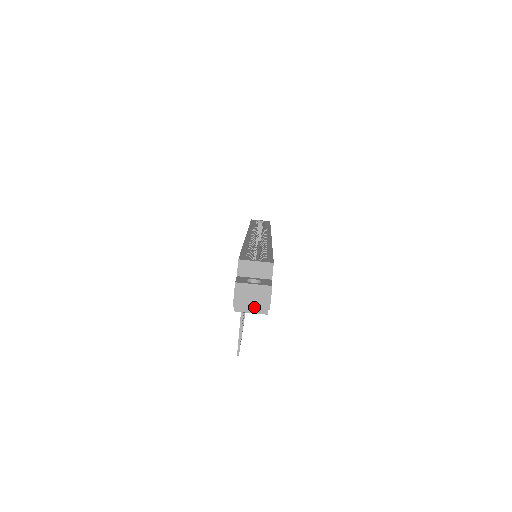
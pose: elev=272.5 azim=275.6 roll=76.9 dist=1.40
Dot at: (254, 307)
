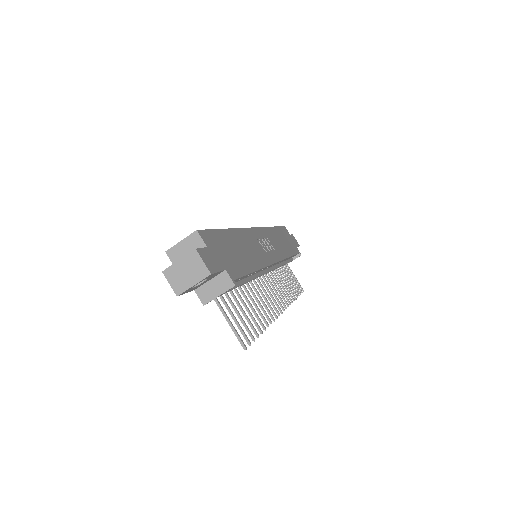
Dot at: (195, 282)
